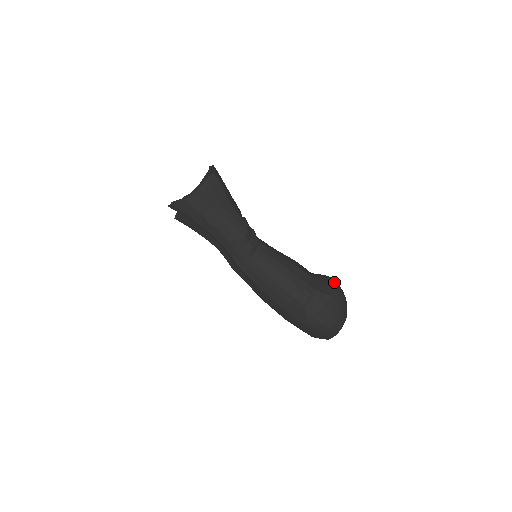
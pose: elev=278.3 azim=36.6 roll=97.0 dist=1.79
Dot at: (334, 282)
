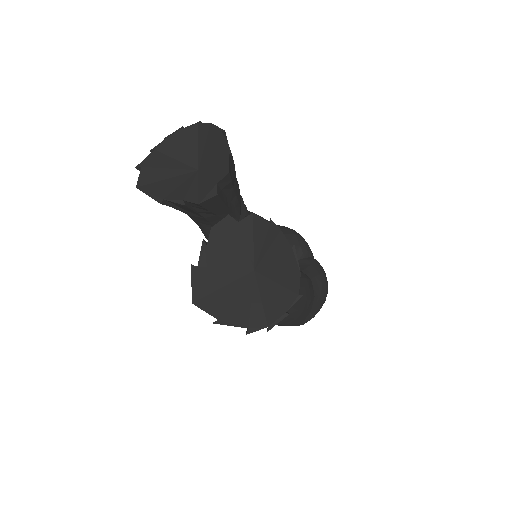
Dot at: (327, 286)
